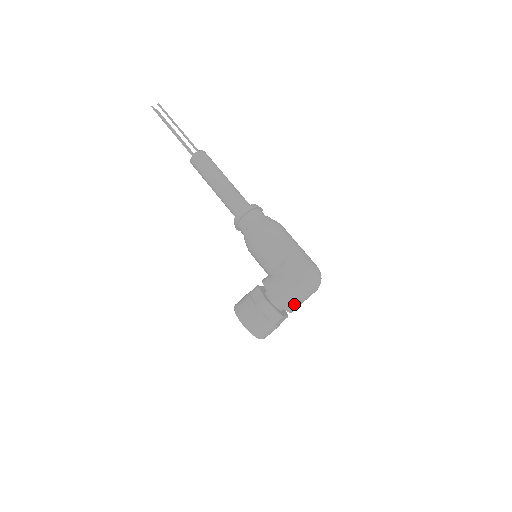
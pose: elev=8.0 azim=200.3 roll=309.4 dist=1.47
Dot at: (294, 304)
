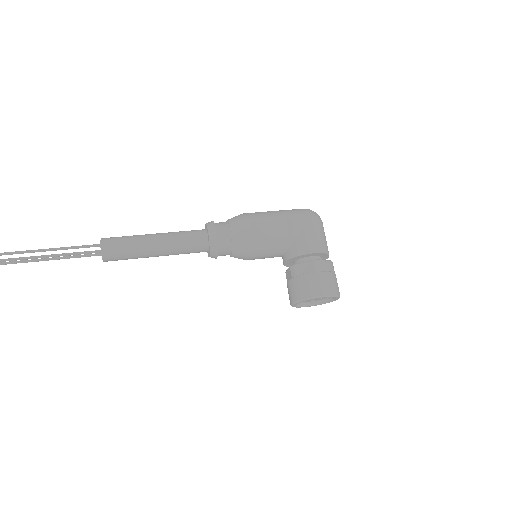
Dot at: occluded
